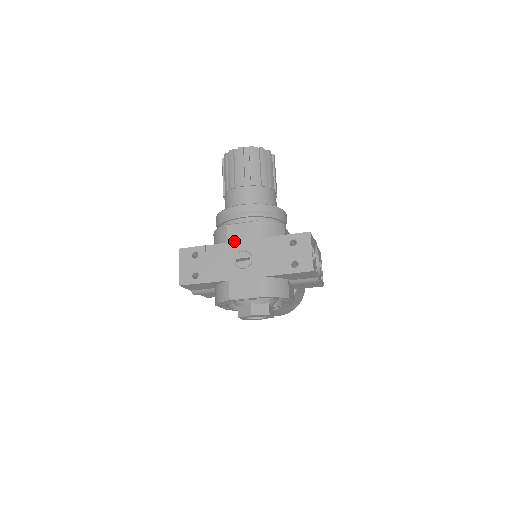
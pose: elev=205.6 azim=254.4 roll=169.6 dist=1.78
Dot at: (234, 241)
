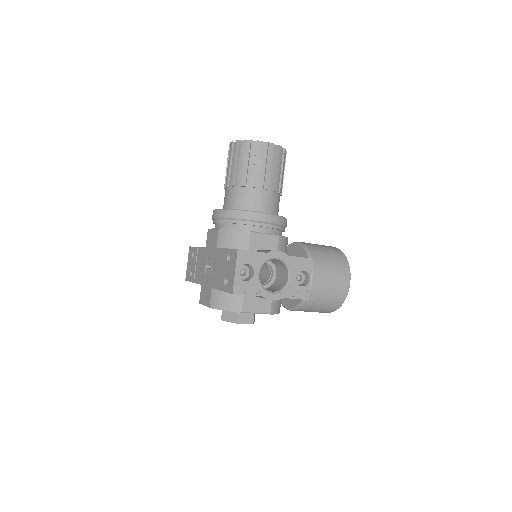
Dot at: (208, 247)
